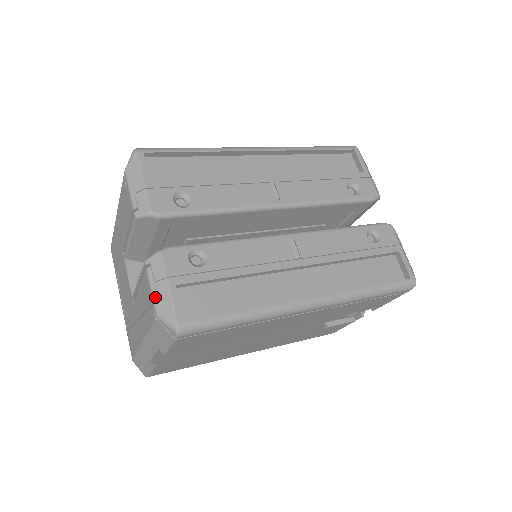
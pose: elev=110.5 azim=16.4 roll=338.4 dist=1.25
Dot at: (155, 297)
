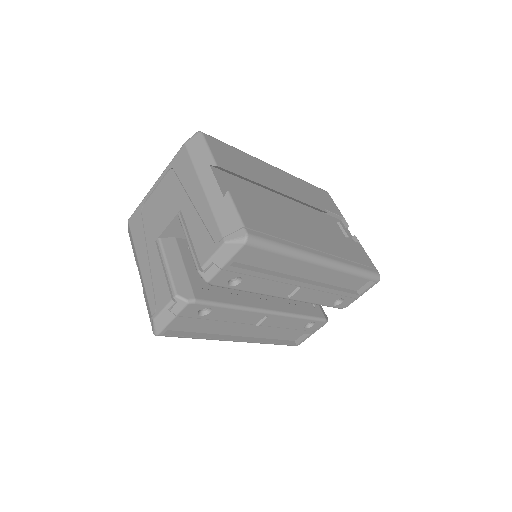
Dot at: (161, 315)
